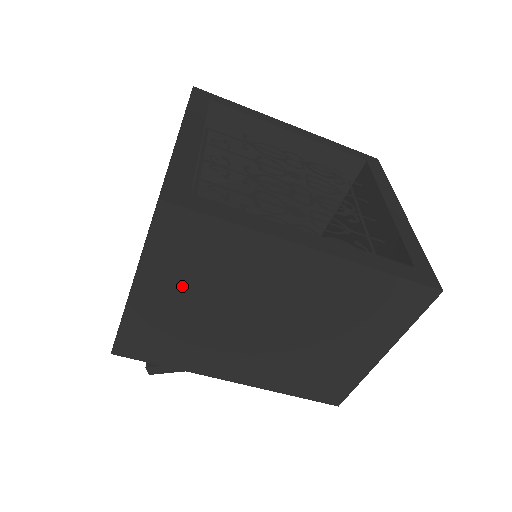
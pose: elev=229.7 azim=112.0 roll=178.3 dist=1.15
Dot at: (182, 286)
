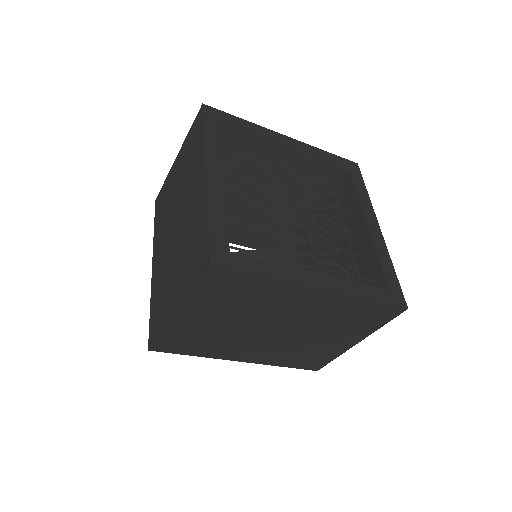
Dot at: (215, 312)
